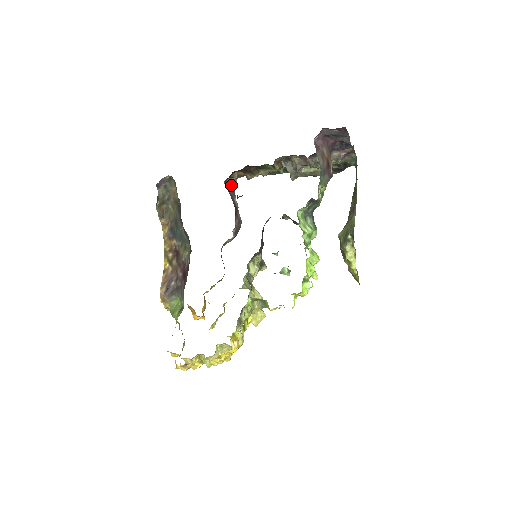
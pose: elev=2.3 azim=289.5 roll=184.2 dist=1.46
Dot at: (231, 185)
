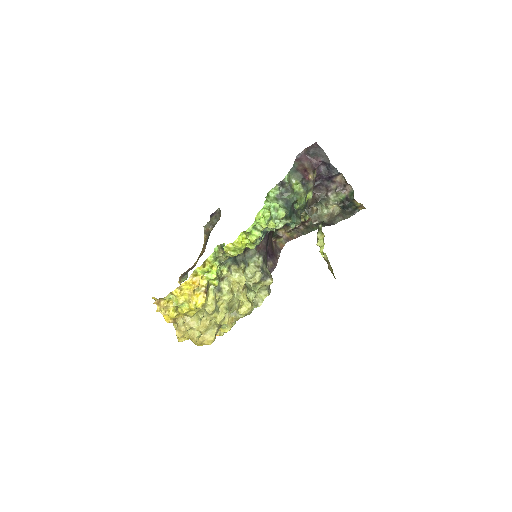
Dot at: (279, 245)
